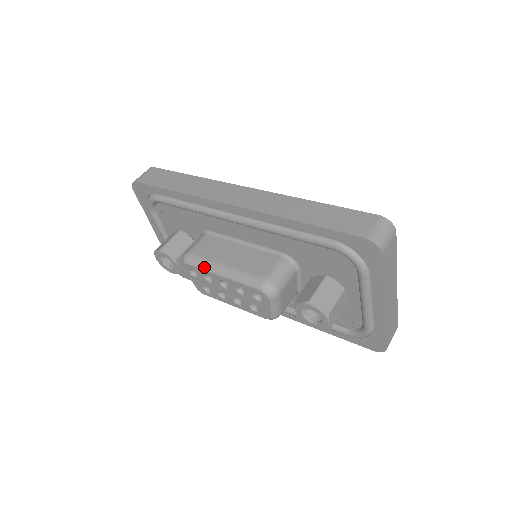
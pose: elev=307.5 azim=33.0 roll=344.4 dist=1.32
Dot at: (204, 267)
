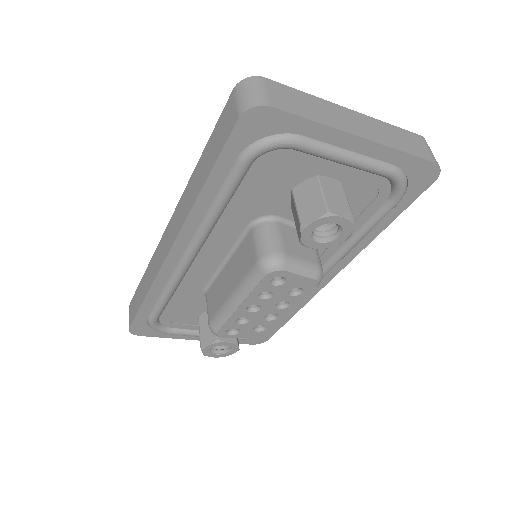
Dot at: (225, 318)
